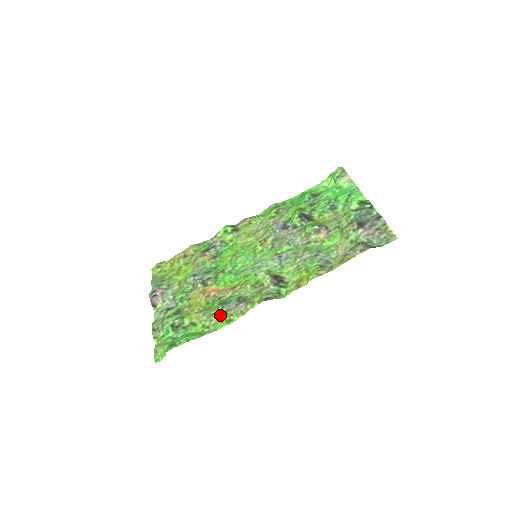
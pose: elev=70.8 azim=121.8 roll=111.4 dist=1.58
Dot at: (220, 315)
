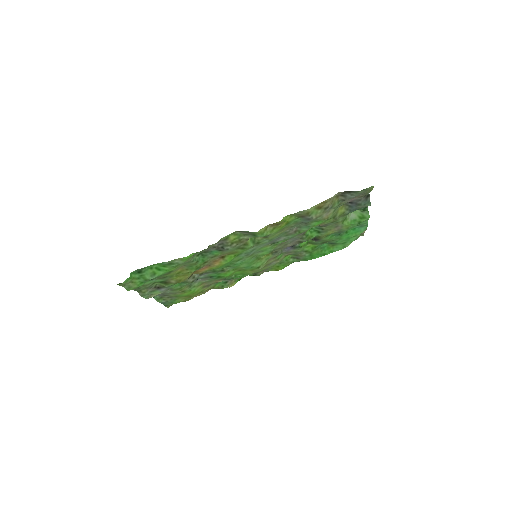
Dot at: (195, 255)
